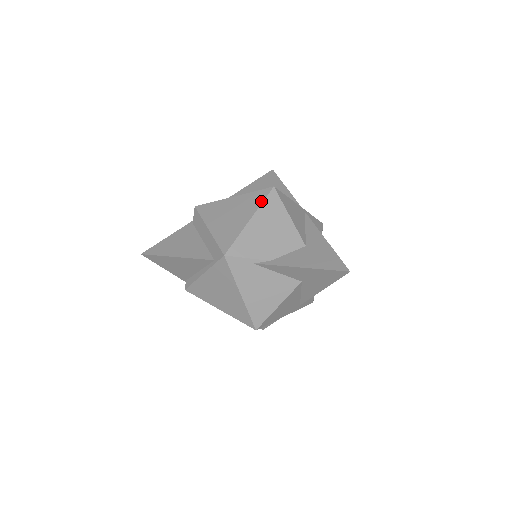
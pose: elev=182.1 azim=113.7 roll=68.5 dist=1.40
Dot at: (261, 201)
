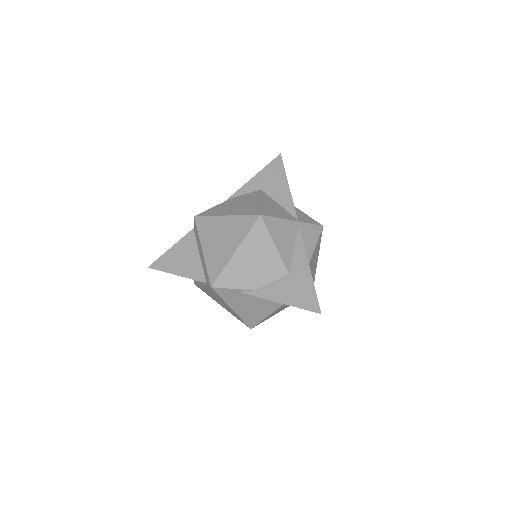
Dot at: (247, 231)
